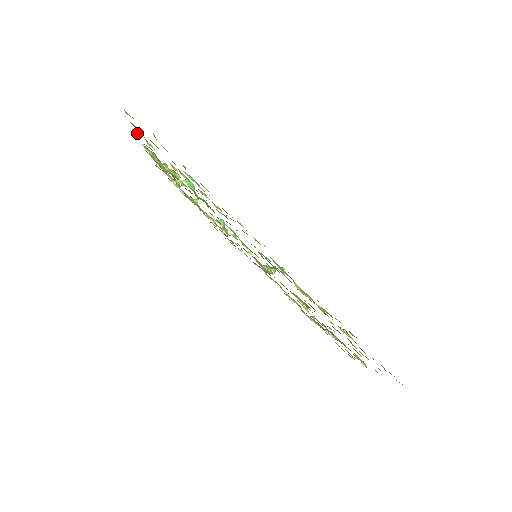
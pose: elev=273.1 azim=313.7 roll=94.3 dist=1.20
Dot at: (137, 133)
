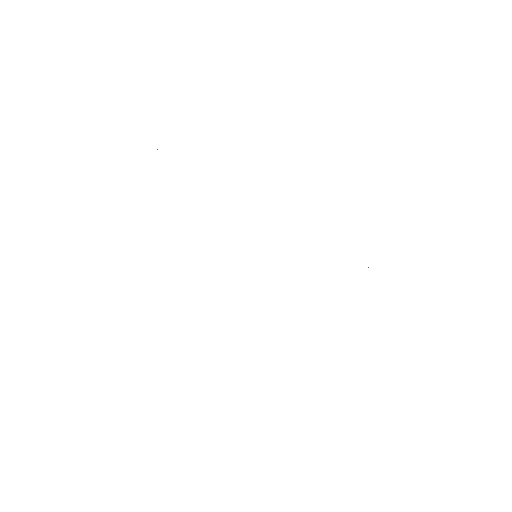
Dot at: occluded
